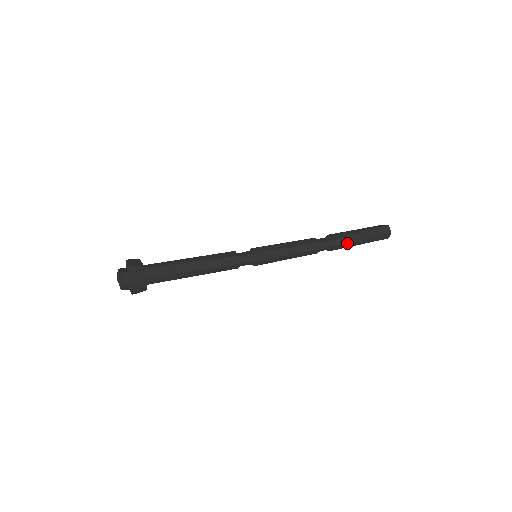
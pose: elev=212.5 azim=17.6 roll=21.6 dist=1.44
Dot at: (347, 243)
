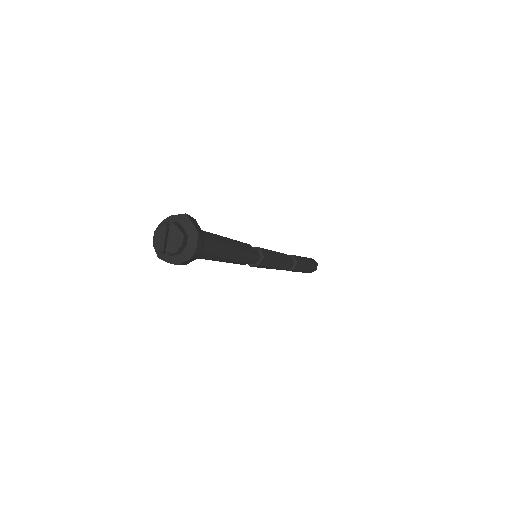
Dot at: (299, 270)
